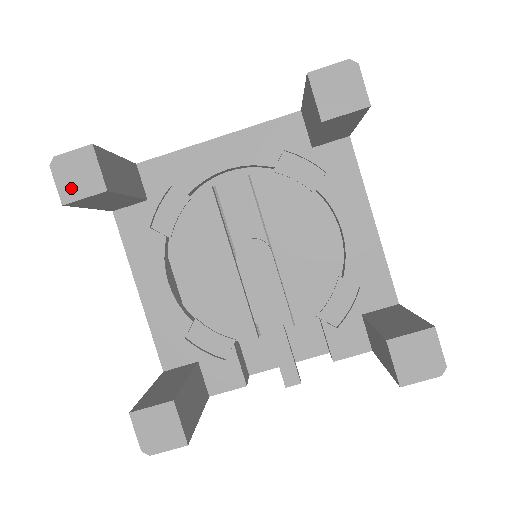
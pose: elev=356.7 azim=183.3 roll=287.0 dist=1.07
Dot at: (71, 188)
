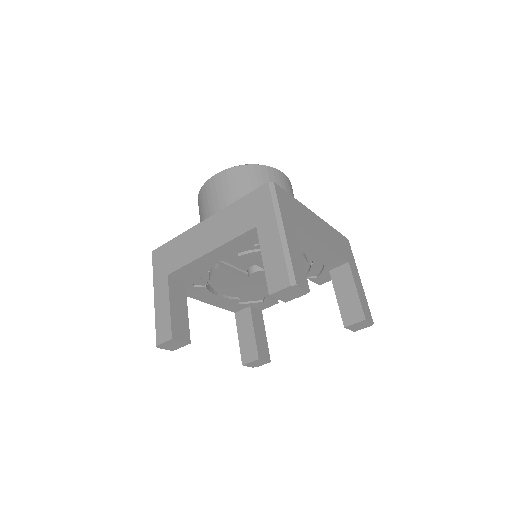
Dot at: (173, 348)
